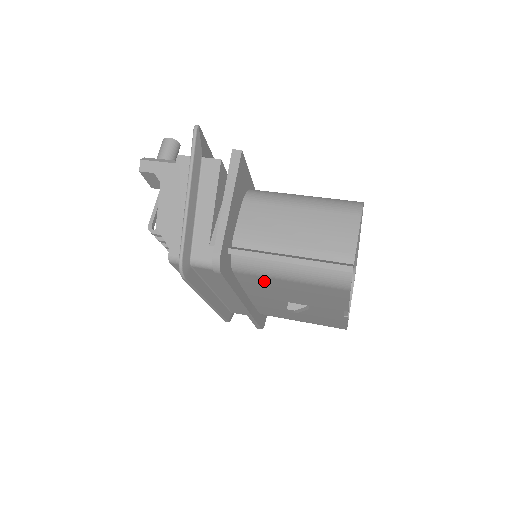
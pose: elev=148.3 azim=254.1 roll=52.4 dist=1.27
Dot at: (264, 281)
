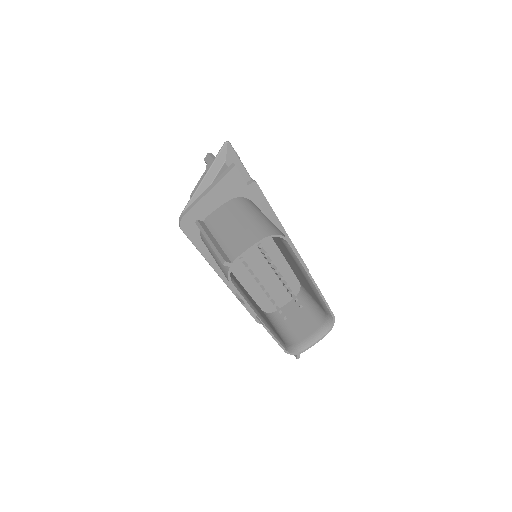
Dot at: occluded
